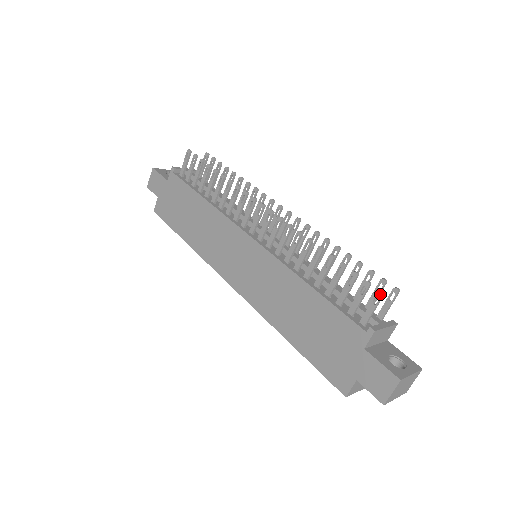
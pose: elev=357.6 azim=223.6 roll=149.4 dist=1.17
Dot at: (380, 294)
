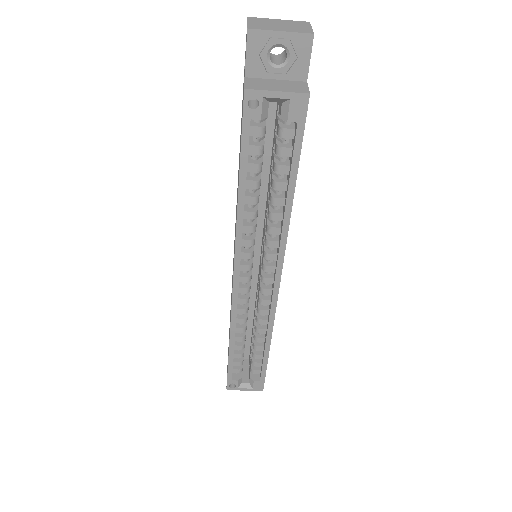
Dot at: occluded
